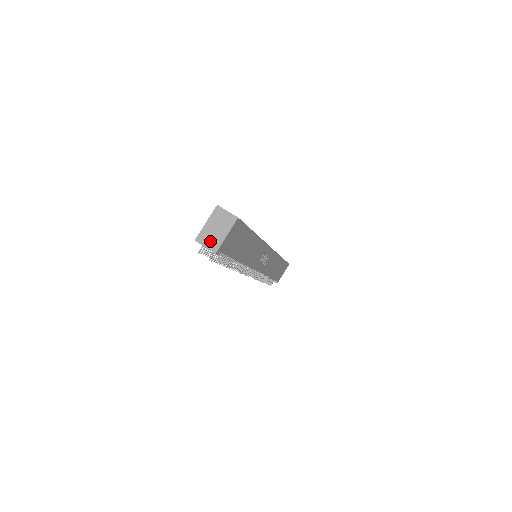
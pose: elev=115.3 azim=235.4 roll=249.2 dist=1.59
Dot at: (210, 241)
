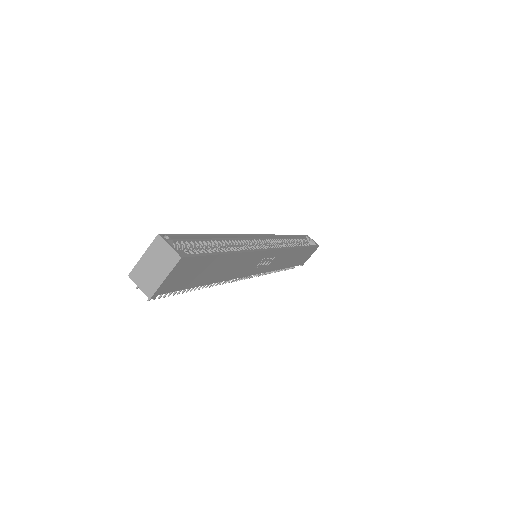
Dot at: (145, 281)
